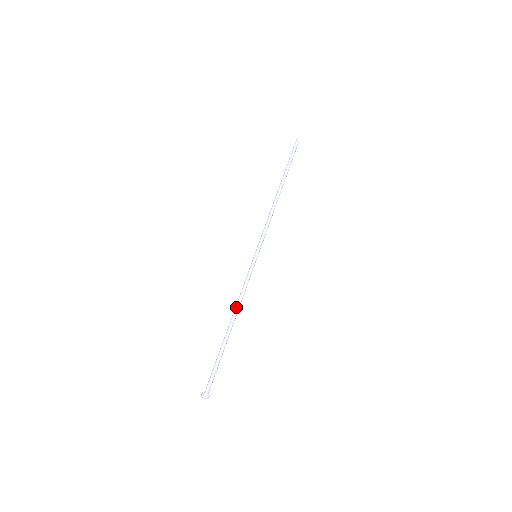
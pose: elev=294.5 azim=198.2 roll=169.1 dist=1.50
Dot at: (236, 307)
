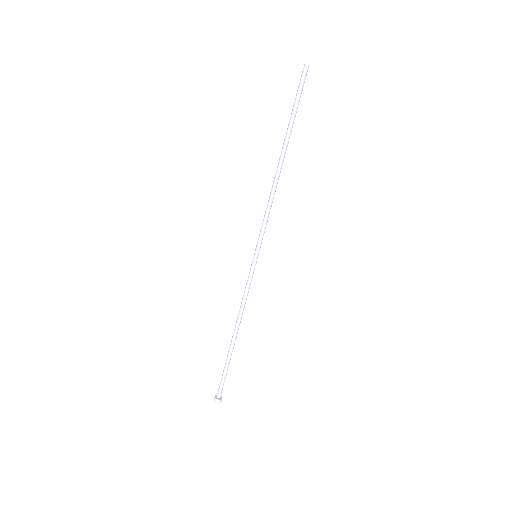
Dot at: (238, 317)
